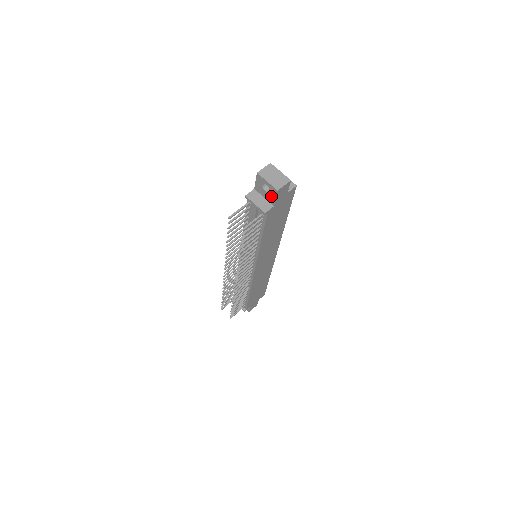
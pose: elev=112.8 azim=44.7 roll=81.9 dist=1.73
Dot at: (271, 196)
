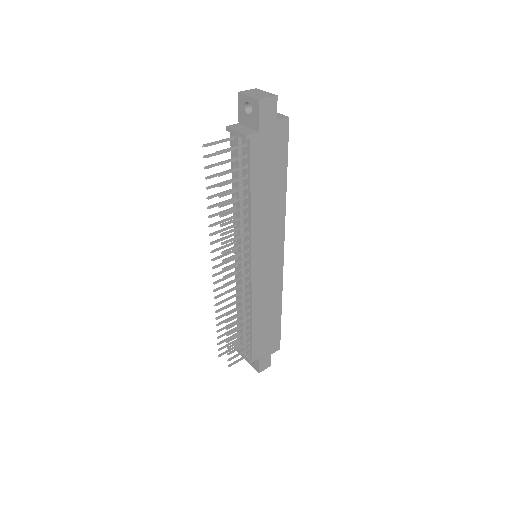
Dot at: (254, 117)
